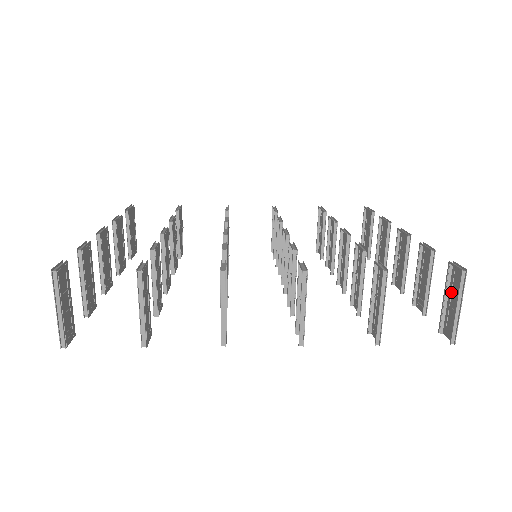
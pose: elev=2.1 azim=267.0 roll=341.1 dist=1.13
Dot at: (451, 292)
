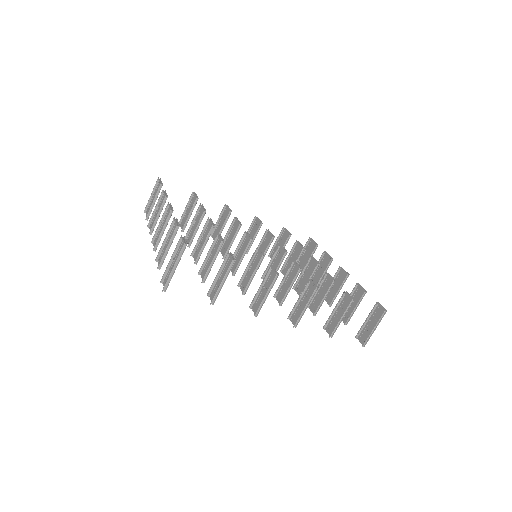
Dot at: (371, 318)
